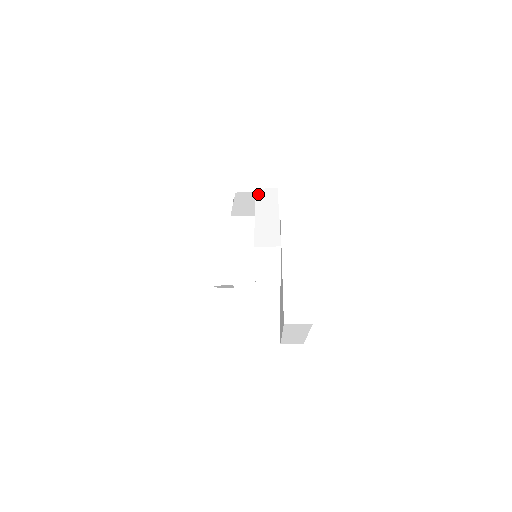
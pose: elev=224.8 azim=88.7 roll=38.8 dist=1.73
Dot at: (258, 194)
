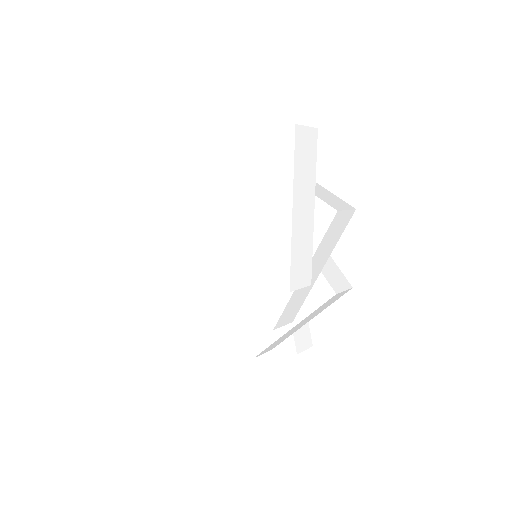
Dot at: occluded
